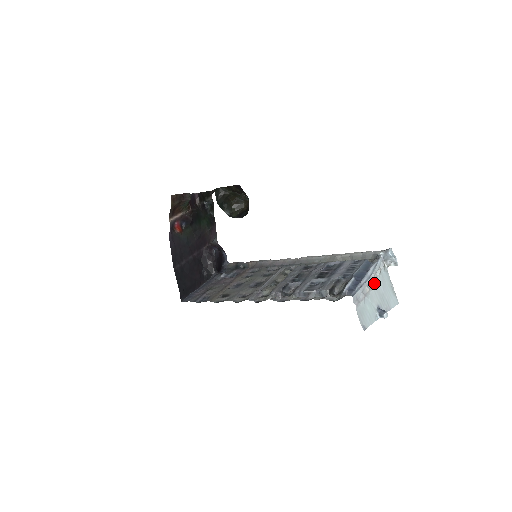
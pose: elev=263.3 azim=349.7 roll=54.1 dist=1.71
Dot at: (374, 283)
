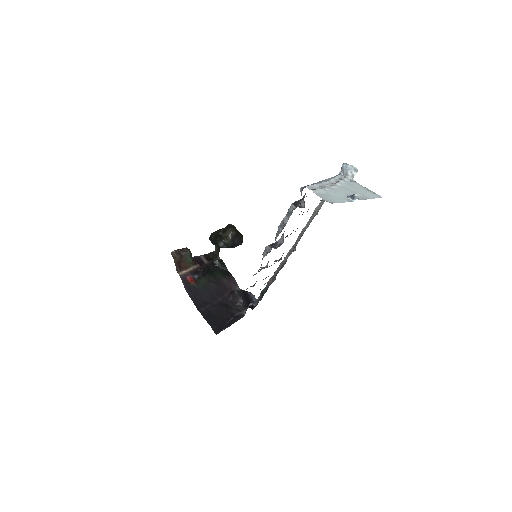
Dot at: (336, 184)
